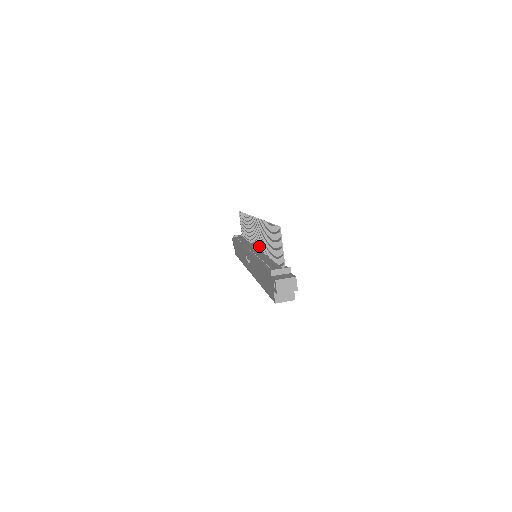
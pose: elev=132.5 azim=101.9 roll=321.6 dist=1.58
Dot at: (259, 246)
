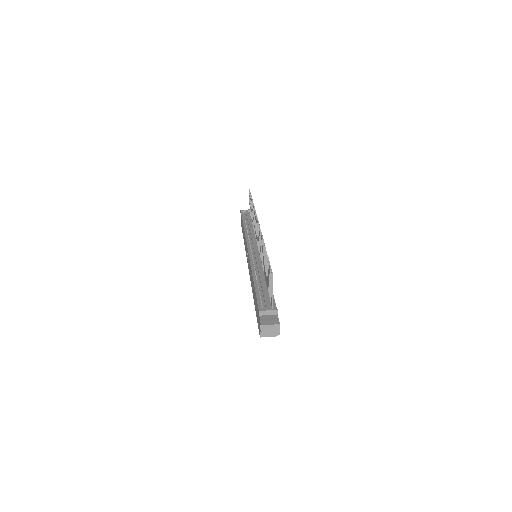
Dot at: (259, 251)
